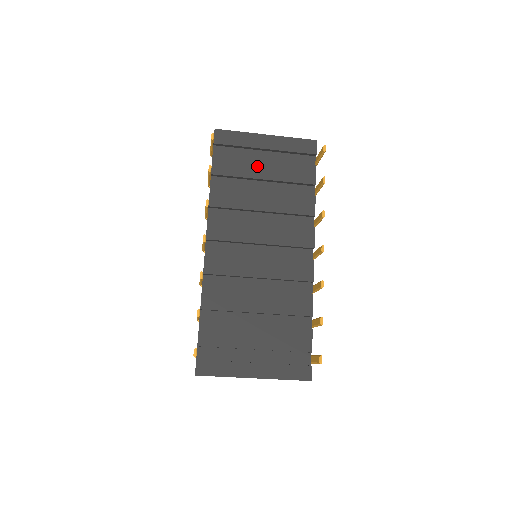
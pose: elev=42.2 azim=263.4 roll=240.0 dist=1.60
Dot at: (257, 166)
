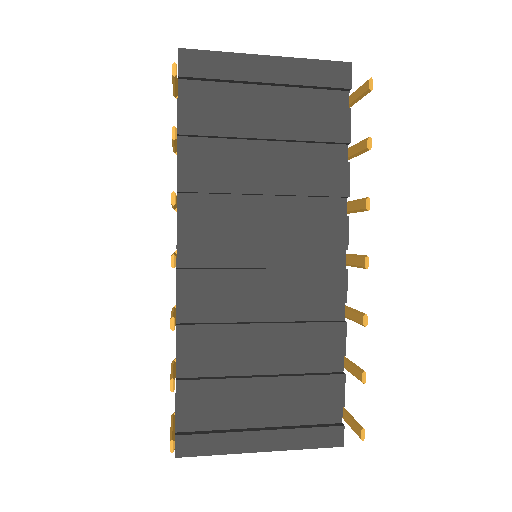
Dot at: (254, 115)
